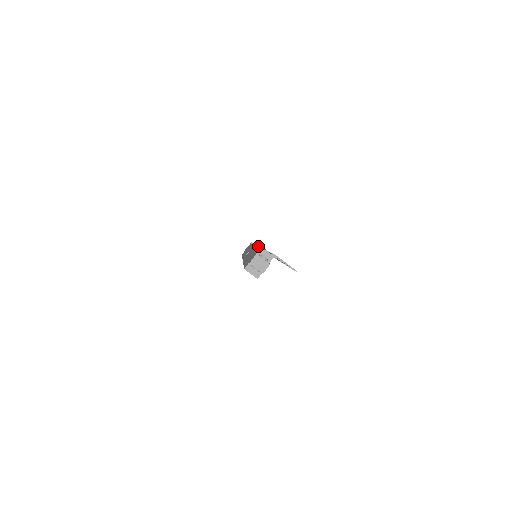
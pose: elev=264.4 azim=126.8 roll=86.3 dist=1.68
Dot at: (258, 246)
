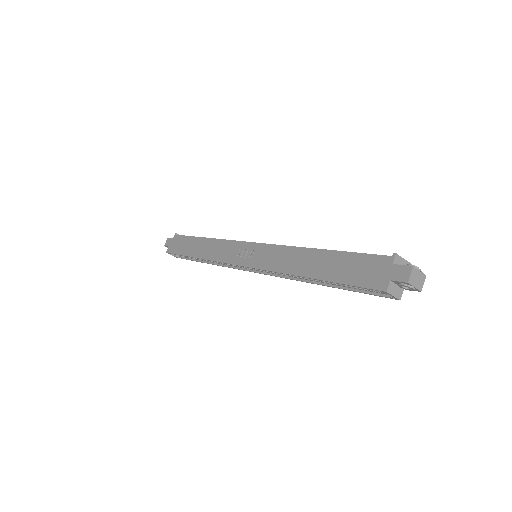
Dot at: occluded
